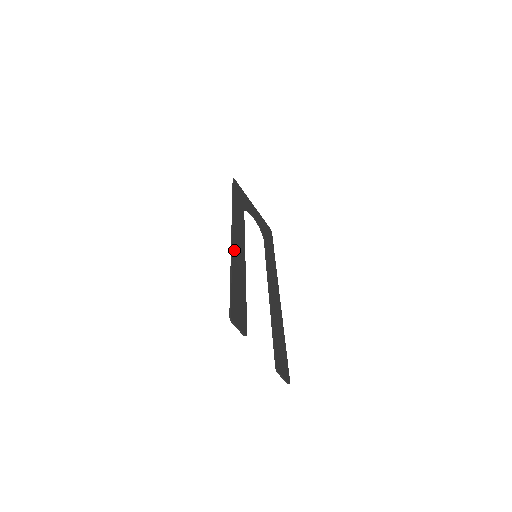
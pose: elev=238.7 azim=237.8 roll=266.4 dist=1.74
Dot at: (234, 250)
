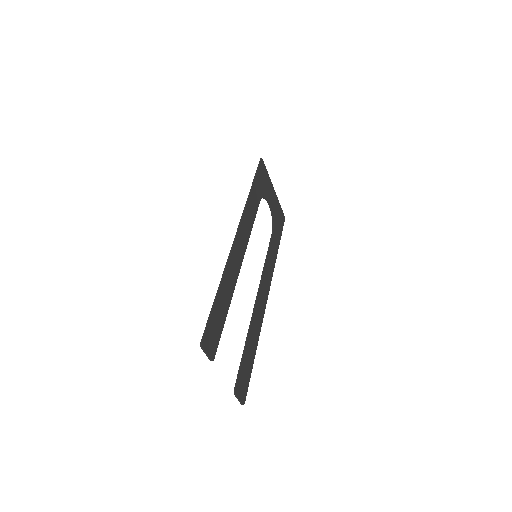
Dot at: (232, 256)
